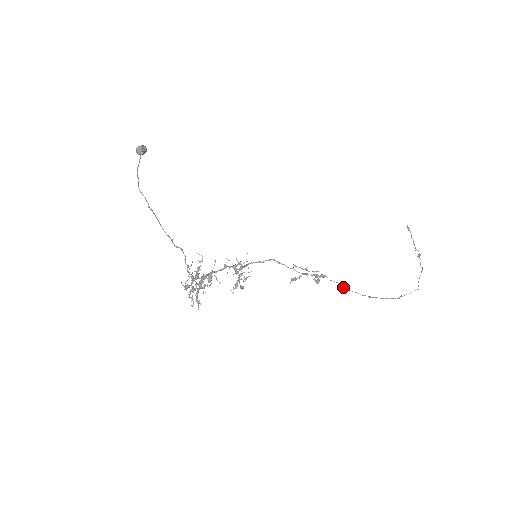
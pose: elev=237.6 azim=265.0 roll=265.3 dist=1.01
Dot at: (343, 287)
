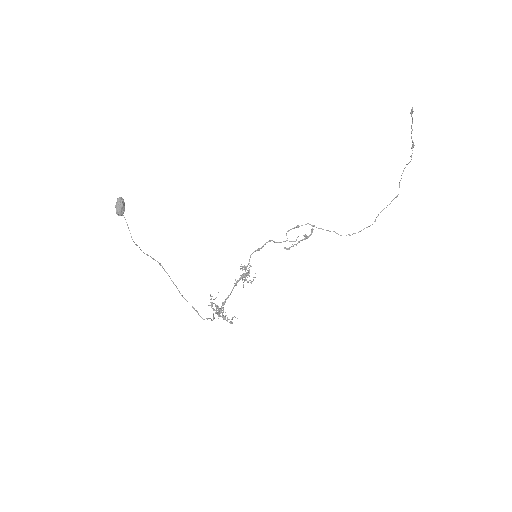
Dot at: occluded
